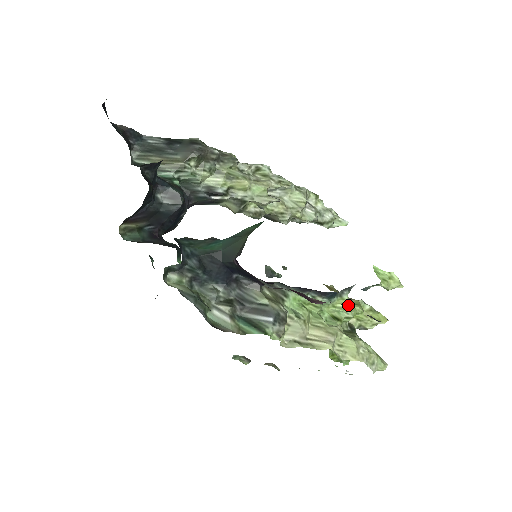
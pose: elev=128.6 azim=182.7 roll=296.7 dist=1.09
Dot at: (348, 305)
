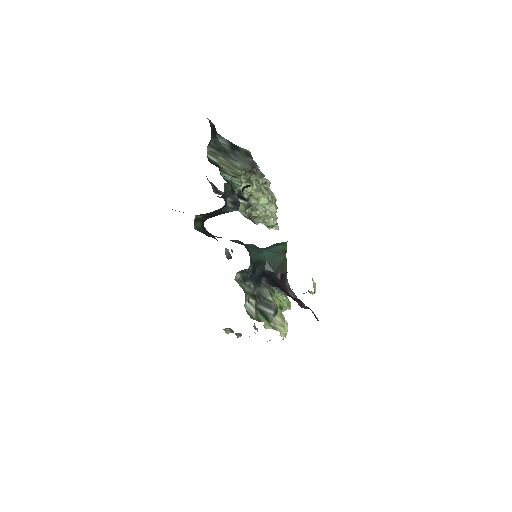
Dot at: (286, 298)
